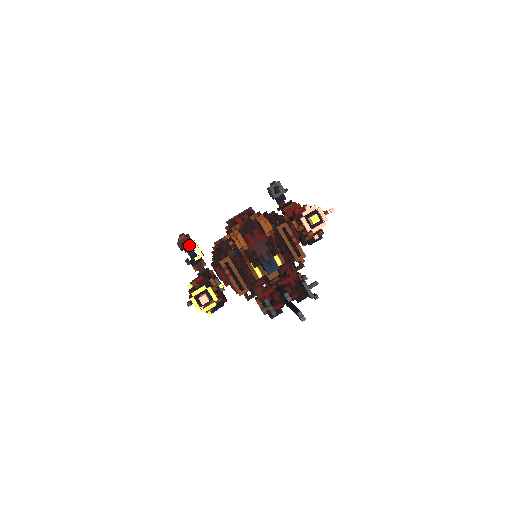
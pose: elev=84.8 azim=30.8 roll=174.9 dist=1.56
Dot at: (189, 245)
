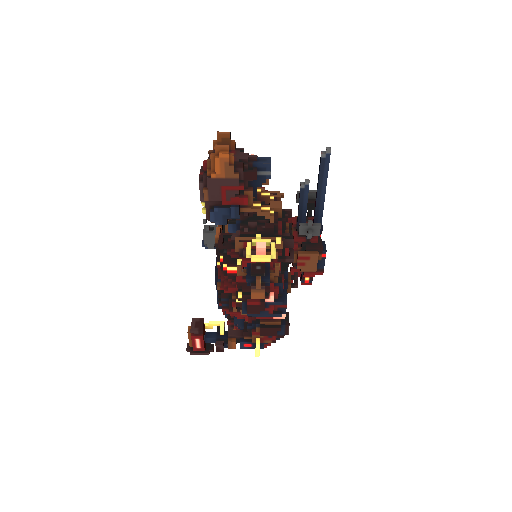
Dot at: (202, 321)
